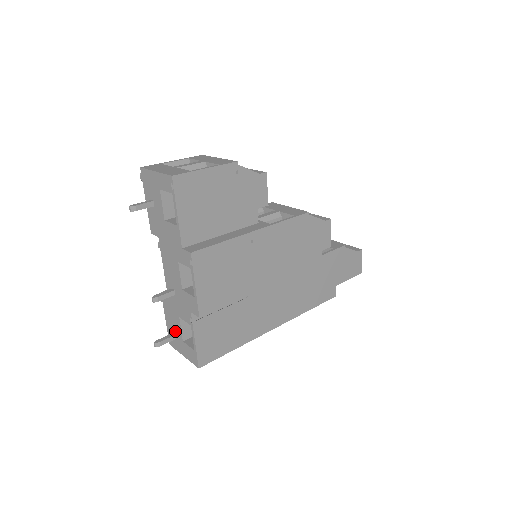
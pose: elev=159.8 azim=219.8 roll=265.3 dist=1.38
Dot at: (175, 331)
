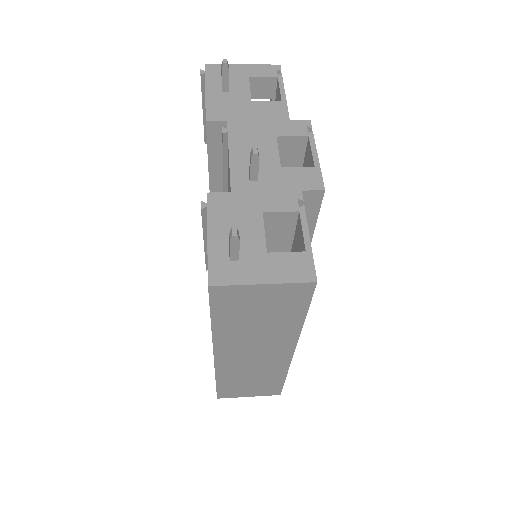
Dot at: (241, 244)
